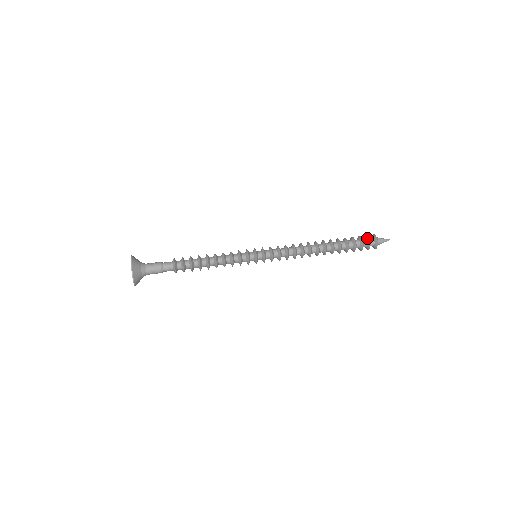
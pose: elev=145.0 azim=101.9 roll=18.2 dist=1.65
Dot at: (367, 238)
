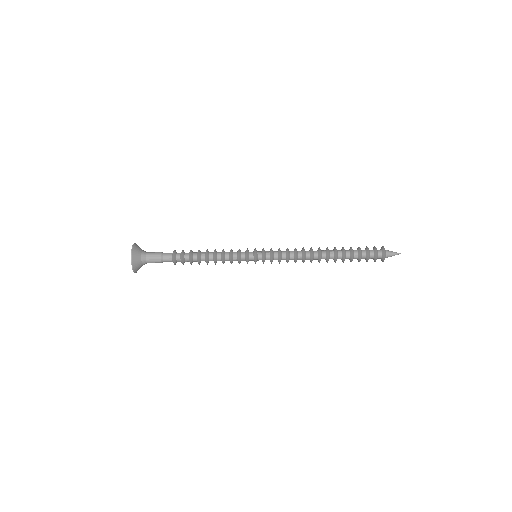
Dot at: (374, 249)
